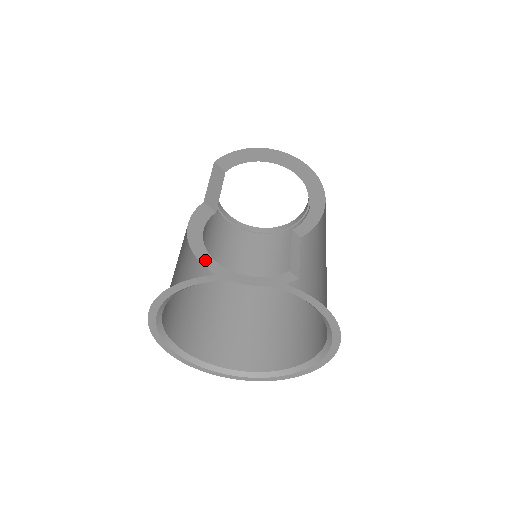
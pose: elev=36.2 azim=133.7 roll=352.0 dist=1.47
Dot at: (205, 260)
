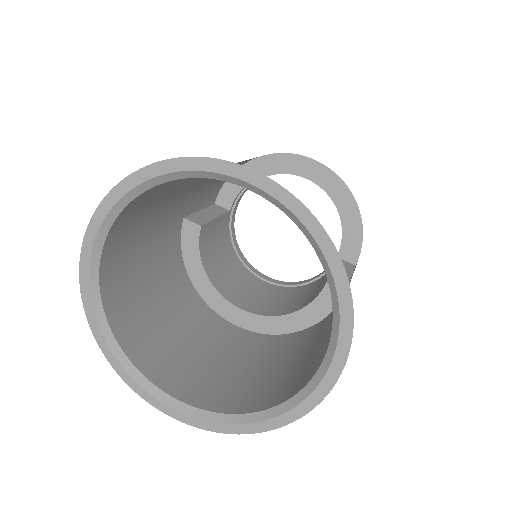
Dot at: (224, 310)
